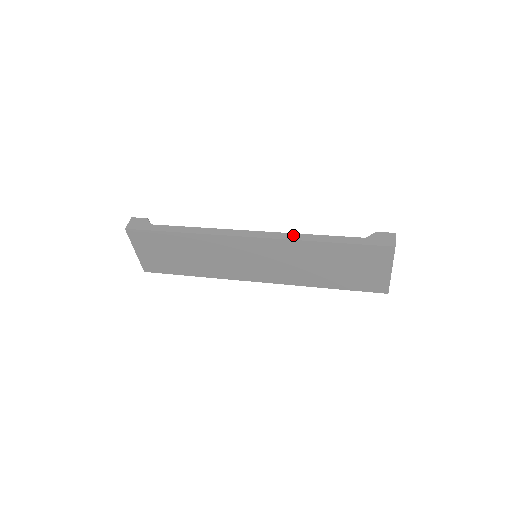
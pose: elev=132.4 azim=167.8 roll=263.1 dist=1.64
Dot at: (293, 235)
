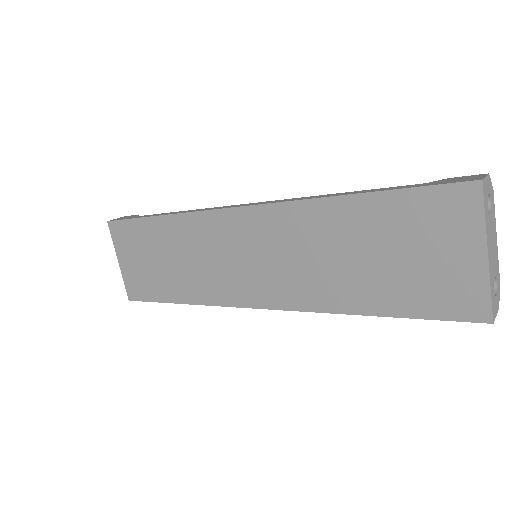
Dot at: (301, 197)
